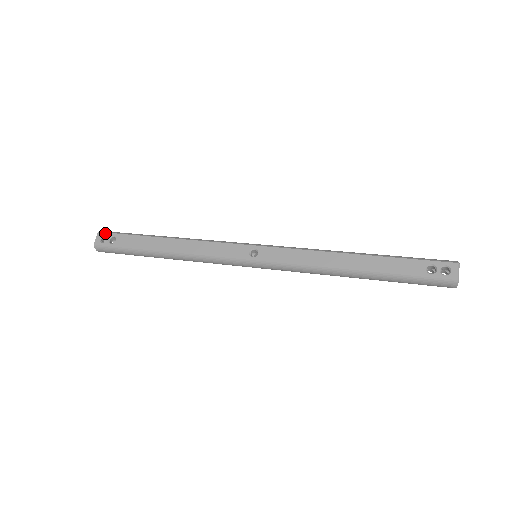
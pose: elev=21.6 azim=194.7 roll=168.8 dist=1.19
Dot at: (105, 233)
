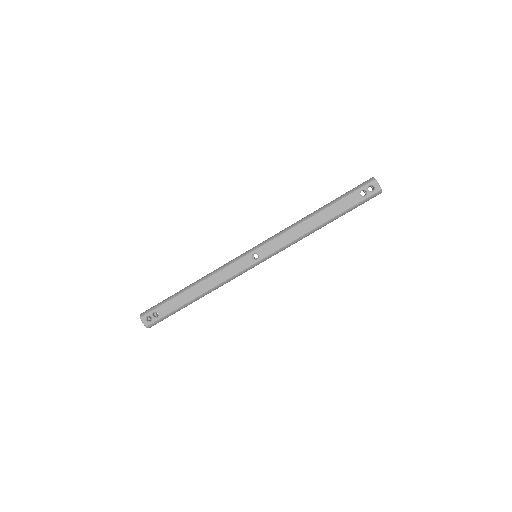
Dot at: (146, 315)
